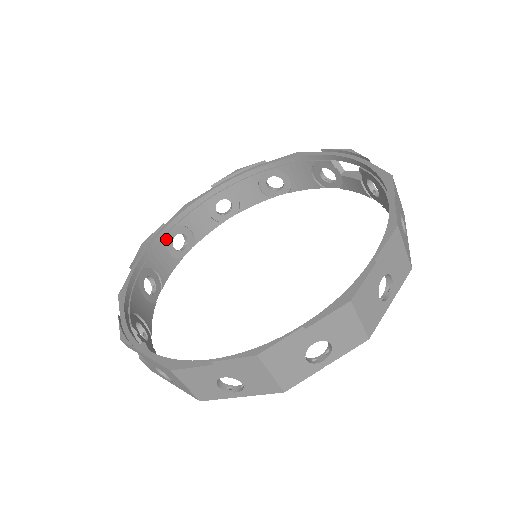
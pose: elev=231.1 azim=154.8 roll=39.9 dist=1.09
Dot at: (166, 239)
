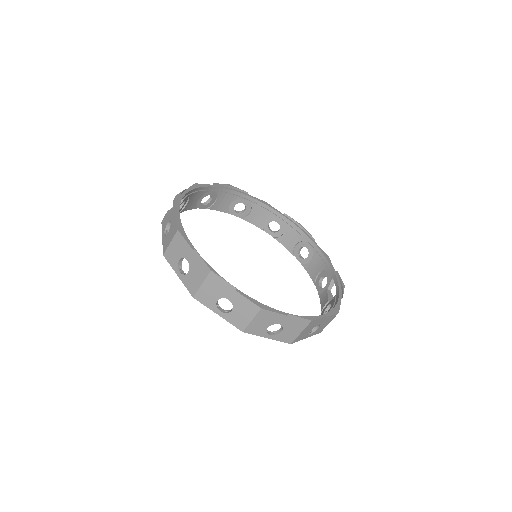
Dot at: (239, 198)
